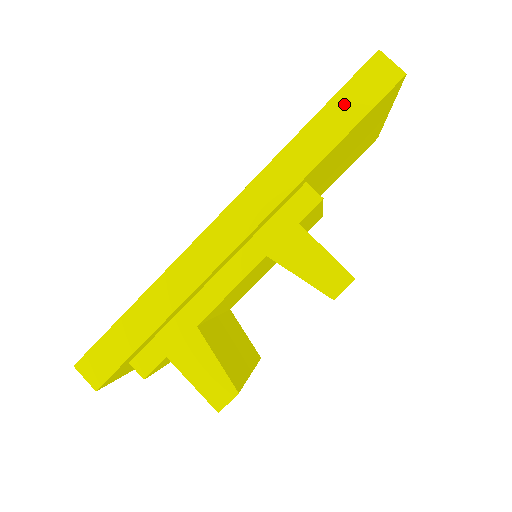
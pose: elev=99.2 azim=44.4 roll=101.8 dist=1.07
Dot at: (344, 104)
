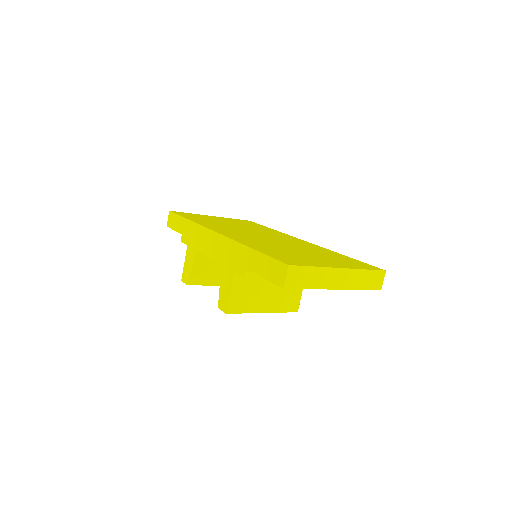
Dot at: (264, 262)
